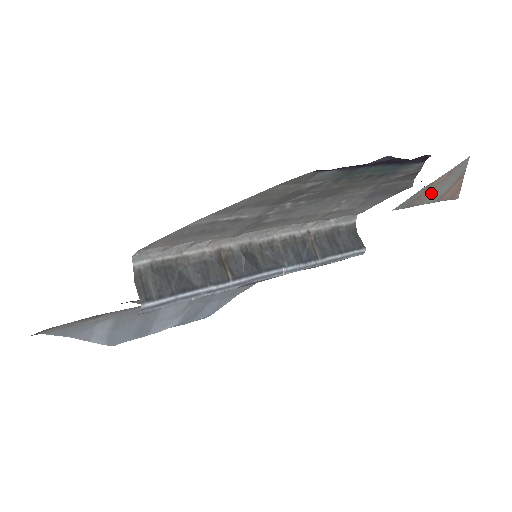
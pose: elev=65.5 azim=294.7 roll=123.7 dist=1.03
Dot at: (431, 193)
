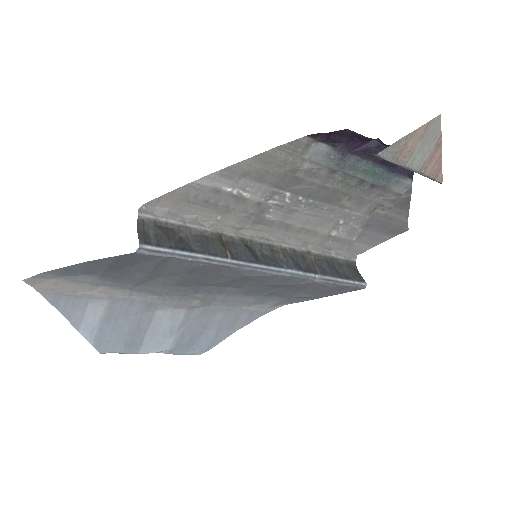
Dot at: (413, 152)
